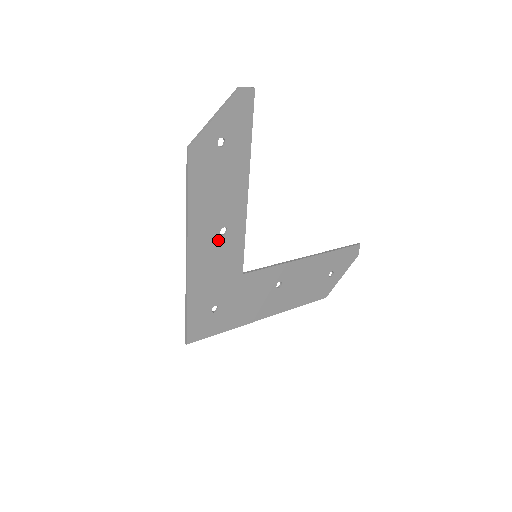
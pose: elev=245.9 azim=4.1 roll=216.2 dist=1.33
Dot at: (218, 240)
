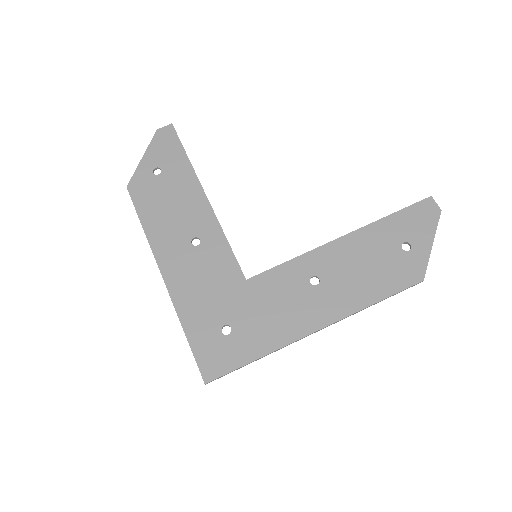
Dot at: (193, 252)
